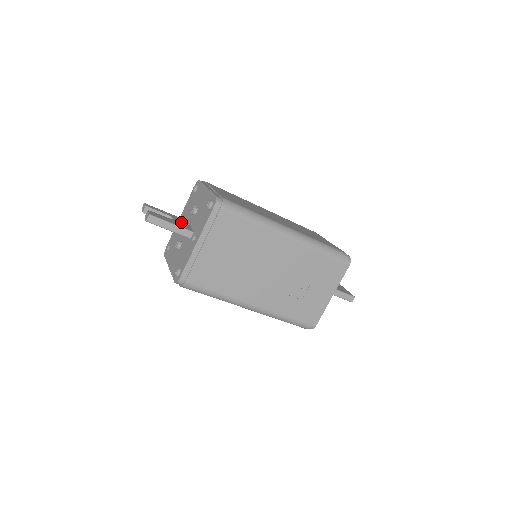
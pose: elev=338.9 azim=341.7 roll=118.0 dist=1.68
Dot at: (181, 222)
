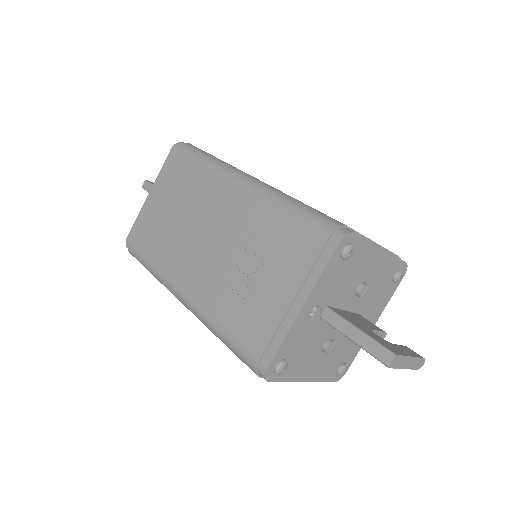
Dot at: occluded
